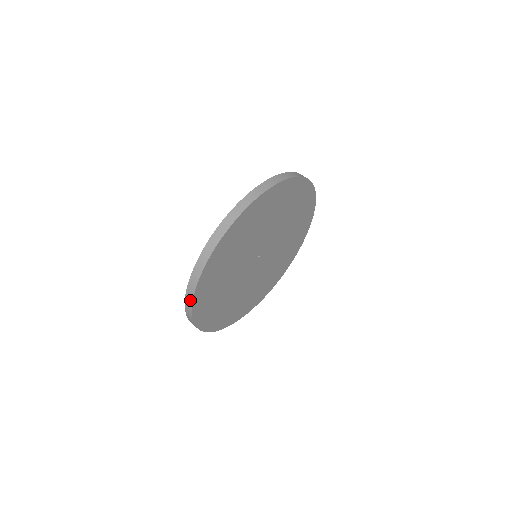
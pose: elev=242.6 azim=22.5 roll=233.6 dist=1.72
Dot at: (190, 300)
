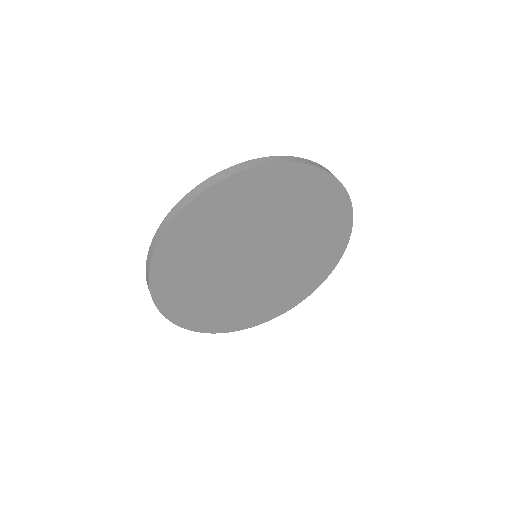
Dot at: (185, 327)
